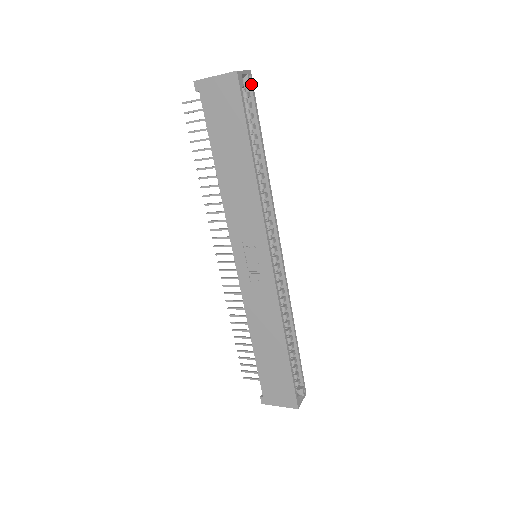
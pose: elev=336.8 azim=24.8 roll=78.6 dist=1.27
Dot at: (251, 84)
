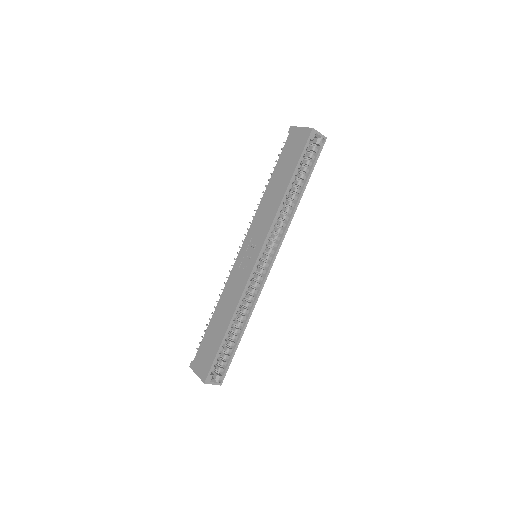
Dot at: (321, 145)
